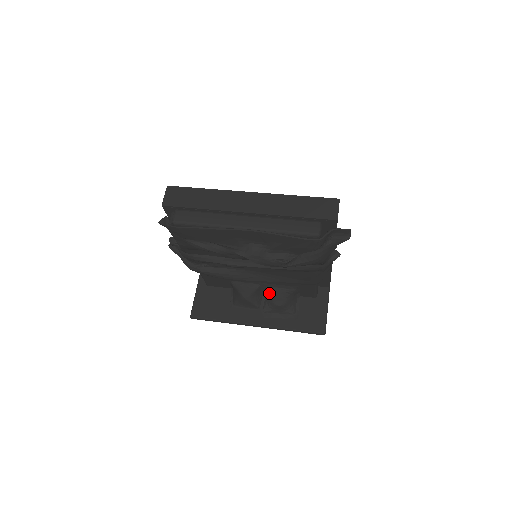
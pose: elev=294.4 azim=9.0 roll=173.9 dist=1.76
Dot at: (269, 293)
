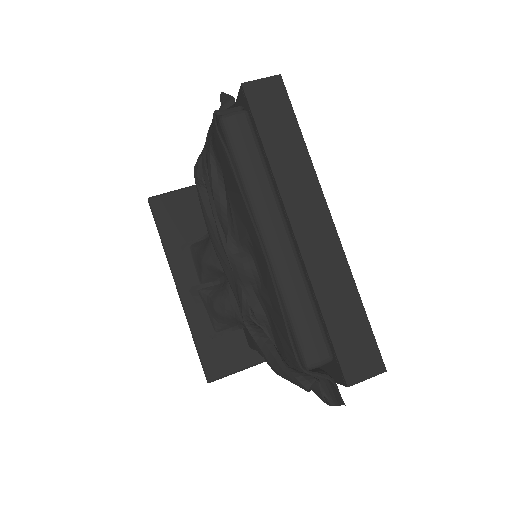
Dot at: (224, 289)
